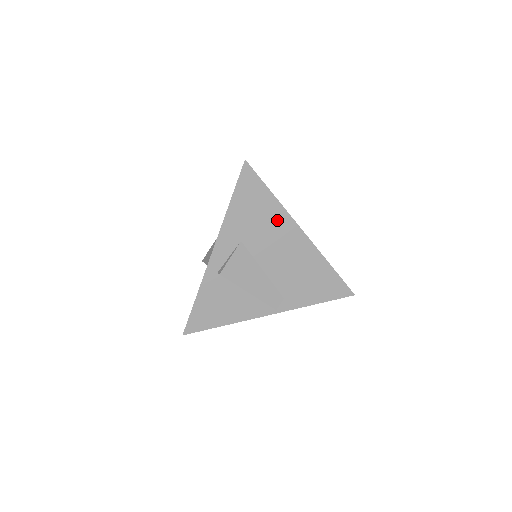
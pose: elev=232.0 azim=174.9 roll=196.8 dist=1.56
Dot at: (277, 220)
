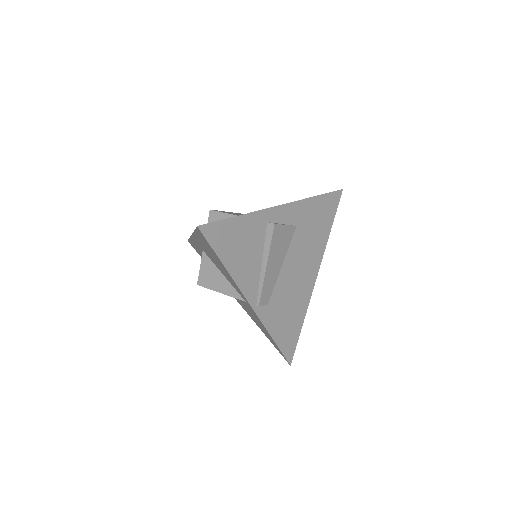
Dot at: (318, 246)
